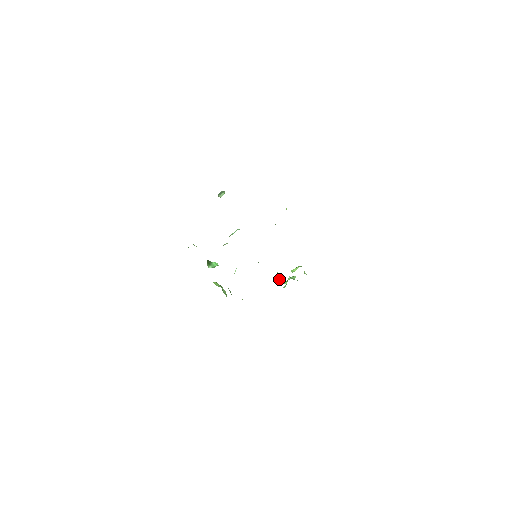
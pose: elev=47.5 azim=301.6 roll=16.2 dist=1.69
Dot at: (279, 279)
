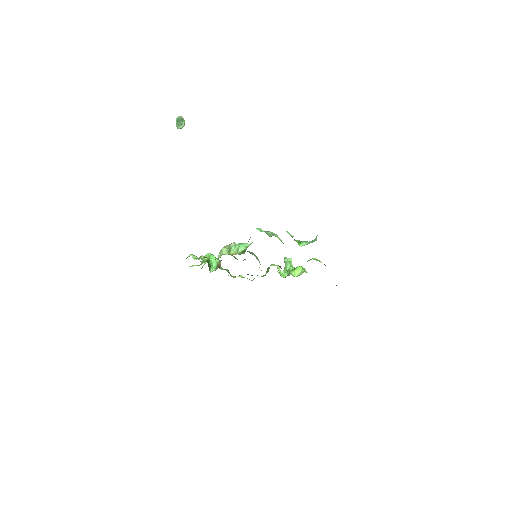
Dot at: (280, 273)
